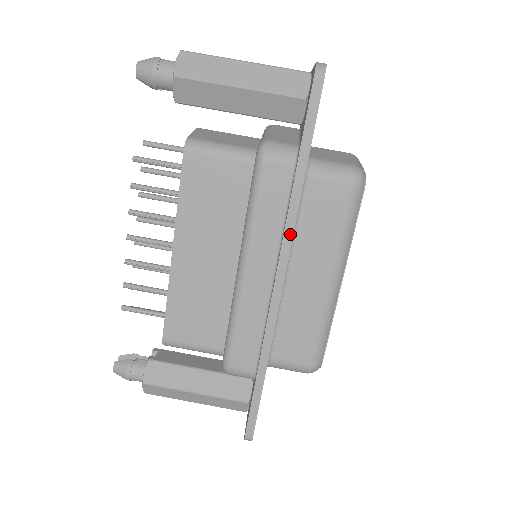
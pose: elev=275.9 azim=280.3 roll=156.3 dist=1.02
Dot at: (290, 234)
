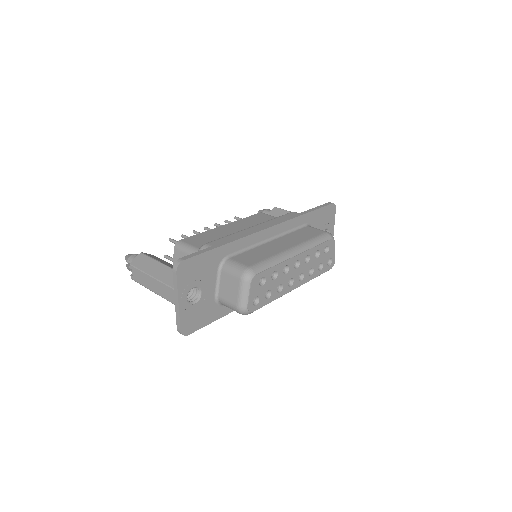
Dot at: (287, 220)
